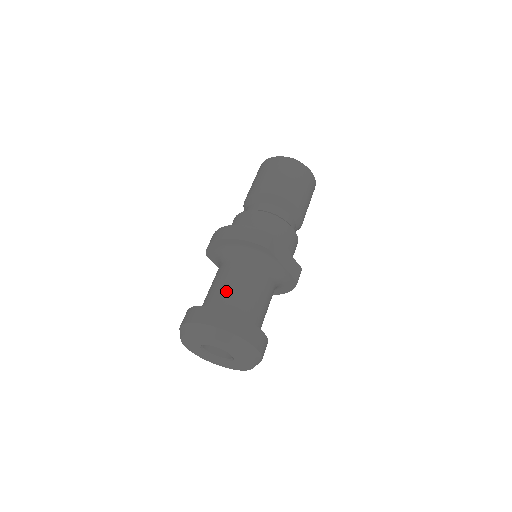
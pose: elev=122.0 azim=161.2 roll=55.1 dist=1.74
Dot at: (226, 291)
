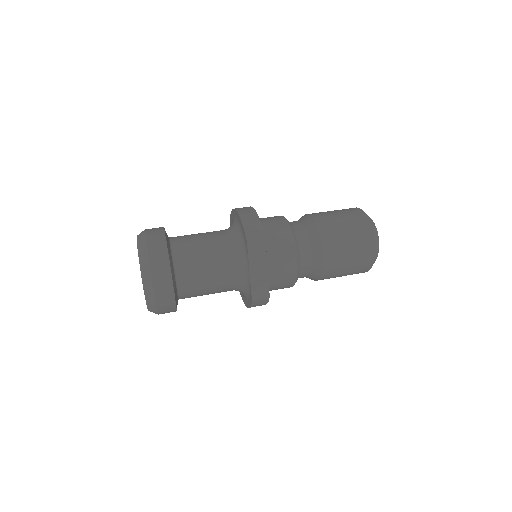
Dot at: (192, 240)
